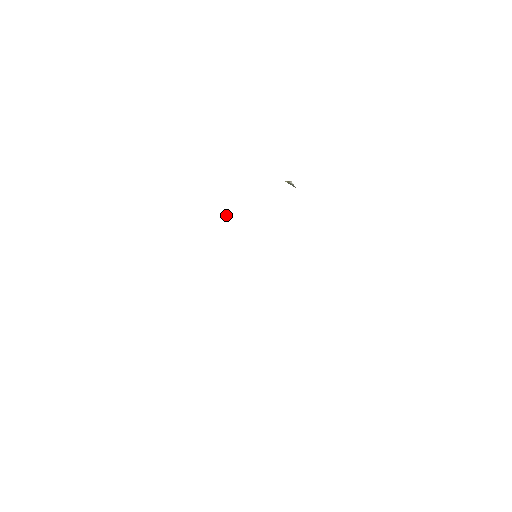
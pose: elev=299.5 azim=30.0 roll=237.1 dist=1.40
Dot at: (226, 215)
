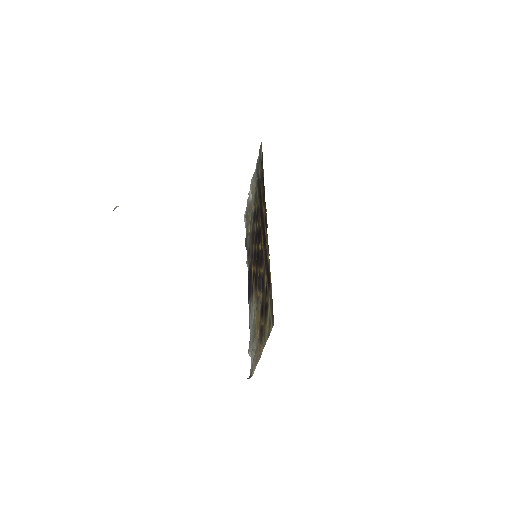
Dot at: (115, 208)
